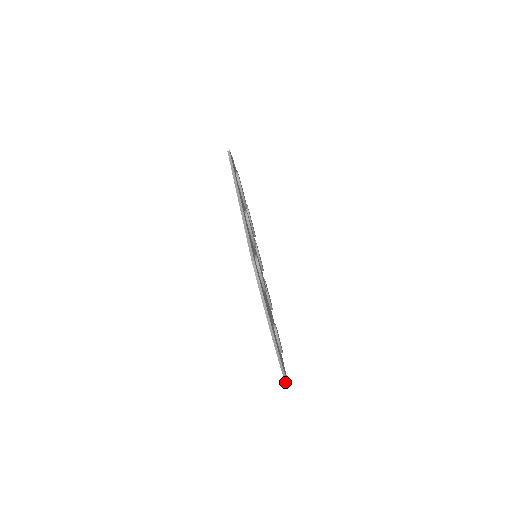
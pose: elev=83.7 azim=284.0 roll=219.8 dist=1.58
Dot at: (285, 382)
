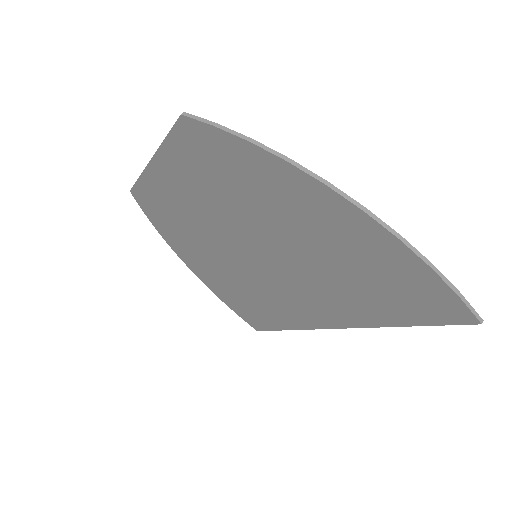
Dot at: (452, 290)
